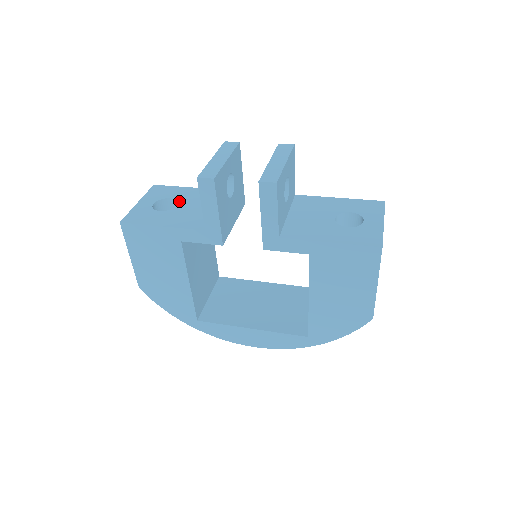
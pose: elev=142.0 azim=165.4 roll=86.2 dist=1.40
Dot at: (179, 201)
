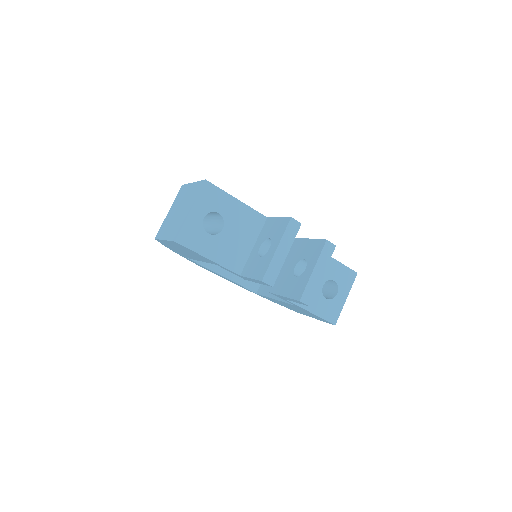
Dot at: (226, 222)
